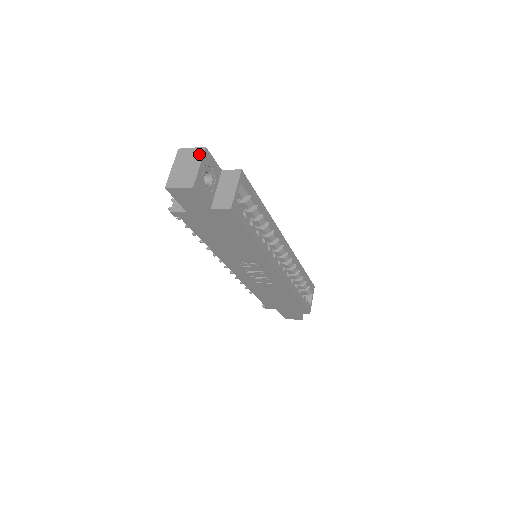
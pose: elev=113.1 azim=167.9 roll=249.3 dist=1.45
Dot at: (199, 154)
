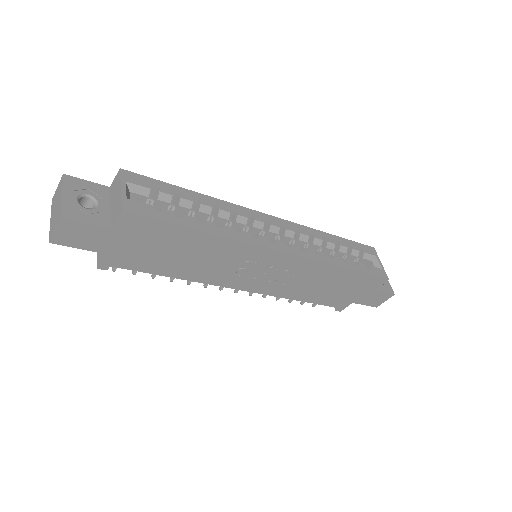
Dot at: (60, 185)
